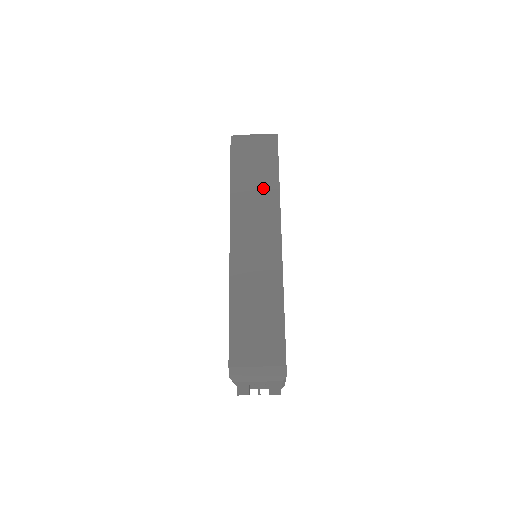
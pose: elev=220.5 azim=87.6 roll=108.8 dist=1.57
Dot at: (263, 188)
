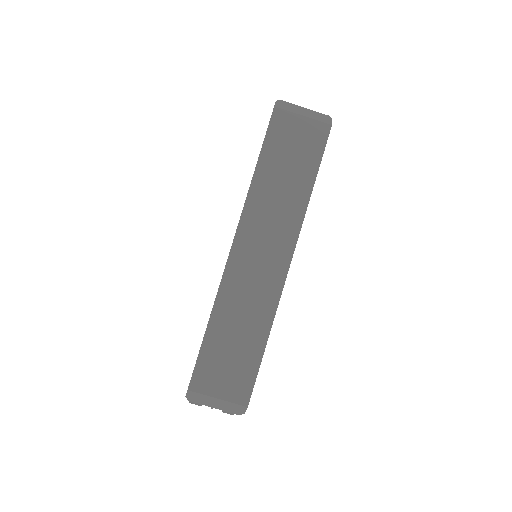
Dot at: (291, 192)
